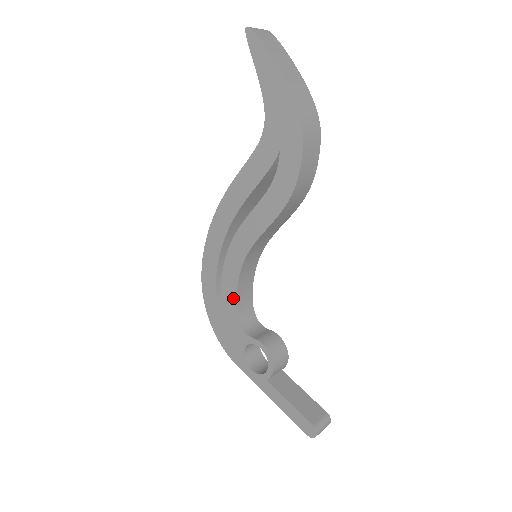
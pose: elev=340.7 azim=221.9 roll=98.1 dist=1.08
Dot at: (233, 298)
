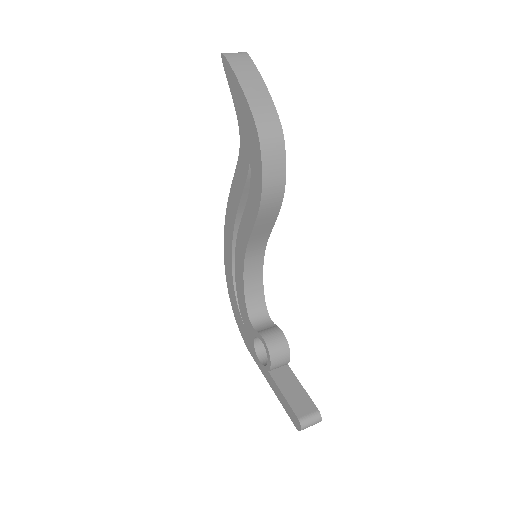
Dot at: (243, 294)
